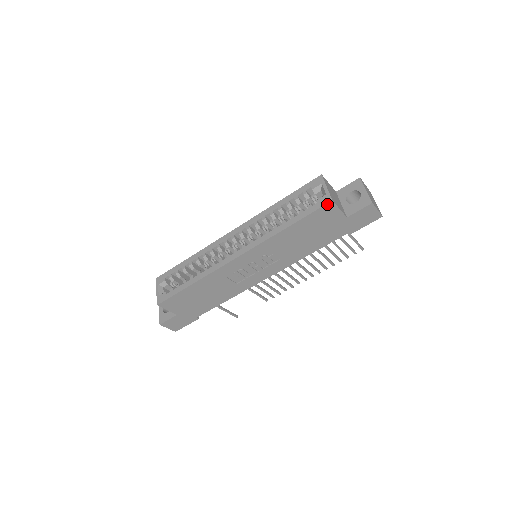
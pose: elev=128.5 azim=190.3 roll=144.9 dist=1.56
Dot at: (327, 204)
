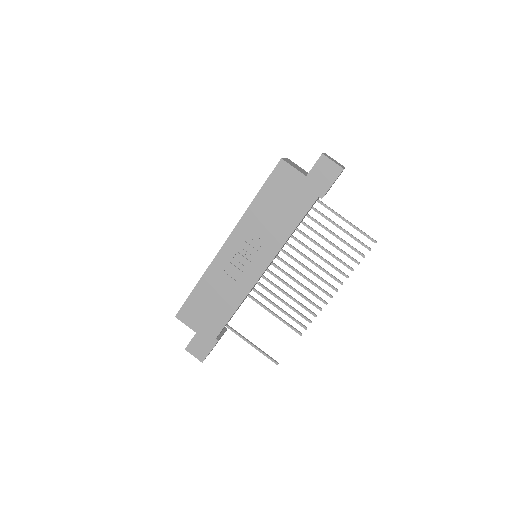
Dot at: (279, 163)
